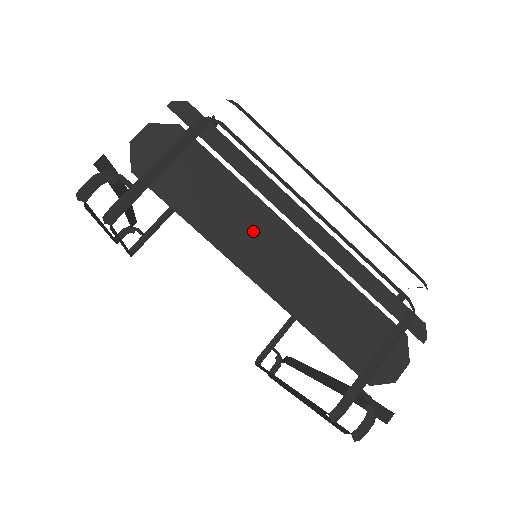
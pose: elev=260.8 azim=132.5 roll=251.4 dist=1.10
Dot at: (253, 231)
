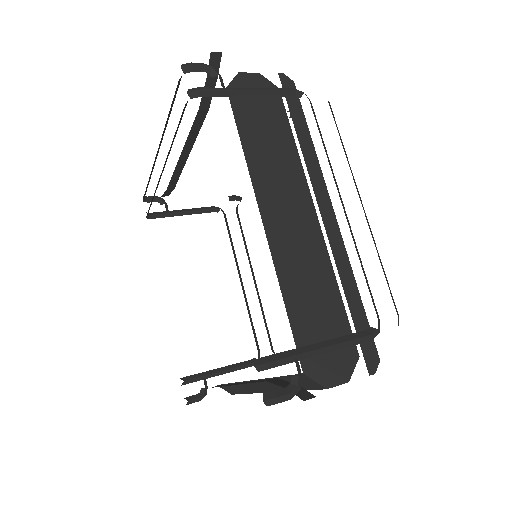
Dot at: (285, 186)
